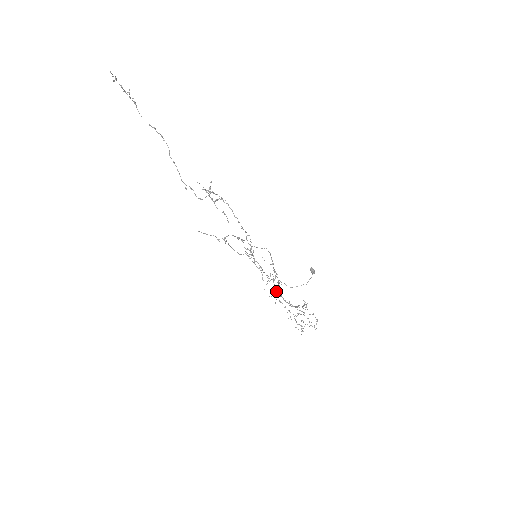
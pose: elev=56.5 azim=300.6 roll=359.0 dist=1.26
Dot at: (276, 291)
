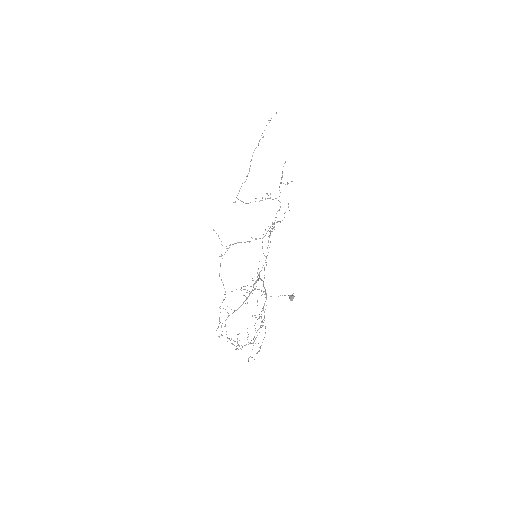
Dot at: (232, 313)
